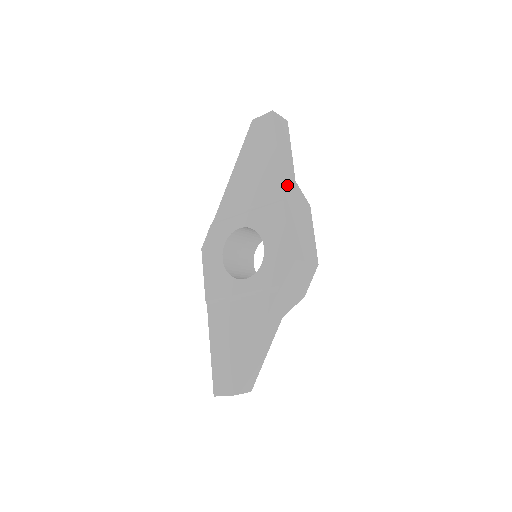
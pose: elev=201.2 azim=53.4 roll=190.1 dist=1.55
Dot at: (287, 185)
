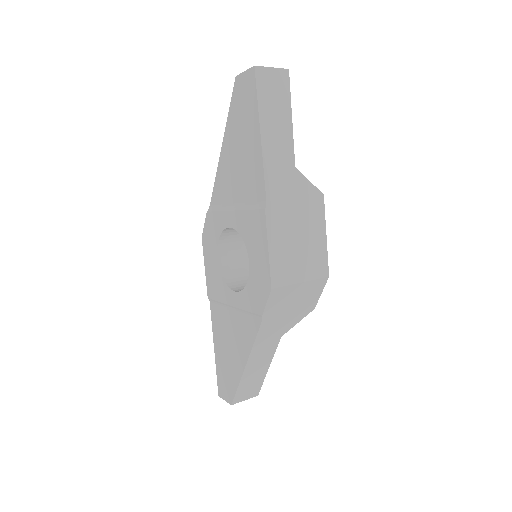
Dot at: (276, 181)
